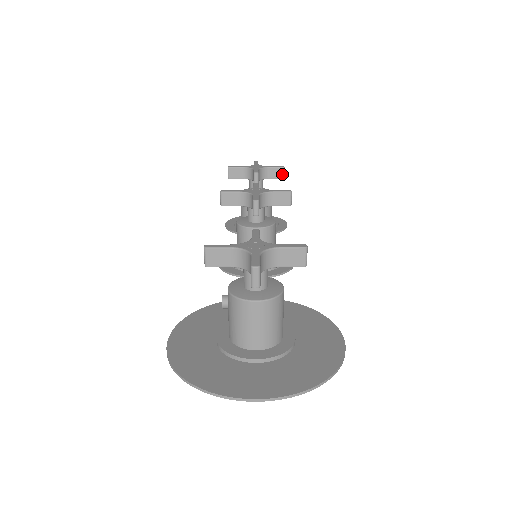
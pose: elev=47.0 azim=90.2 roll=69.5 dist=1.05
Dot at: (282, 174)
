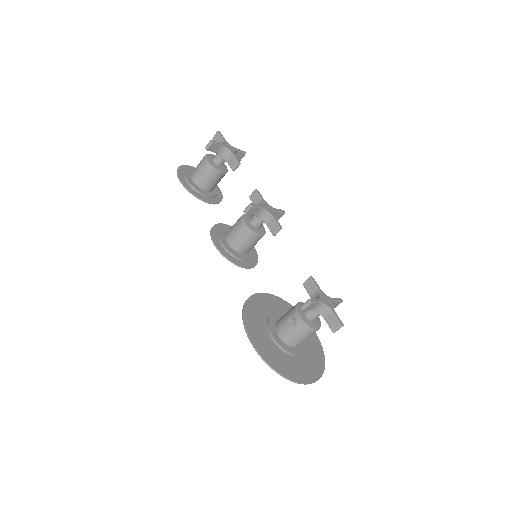
Dot at: occluded
